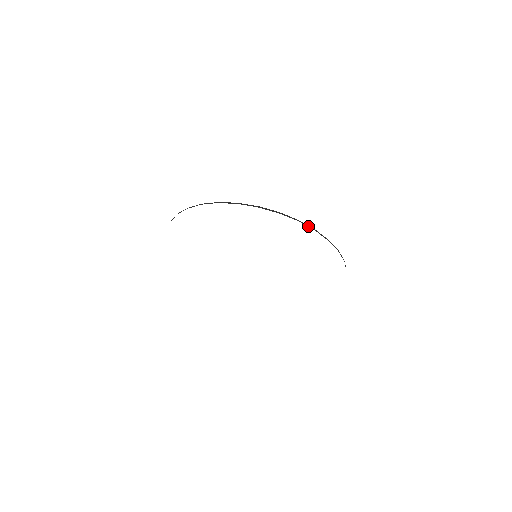
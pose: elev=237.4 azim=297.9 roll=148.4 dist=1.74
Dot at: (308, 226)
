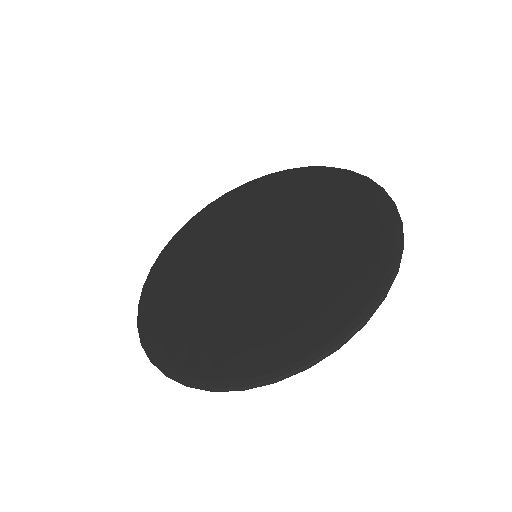
Dot at: occluded
